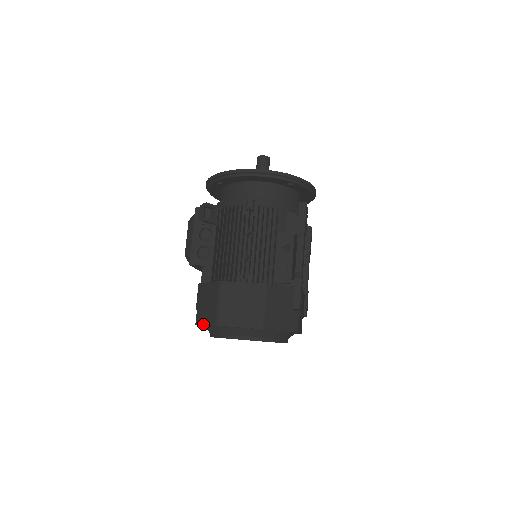
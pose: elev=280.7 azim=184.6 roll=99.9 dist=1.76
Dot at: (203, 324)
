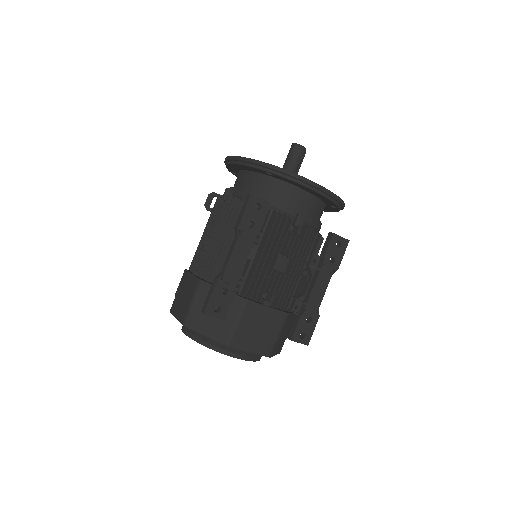
Dot at: occluded
